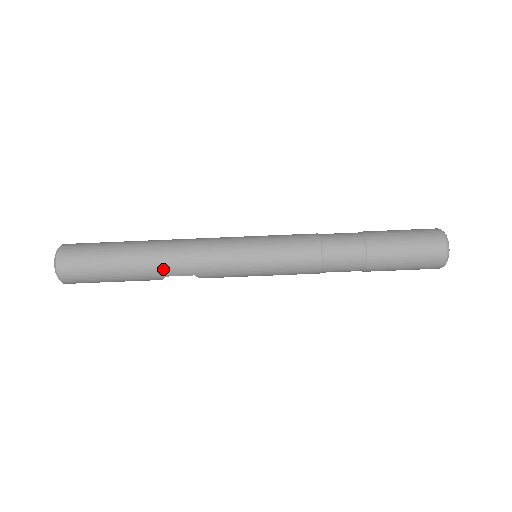
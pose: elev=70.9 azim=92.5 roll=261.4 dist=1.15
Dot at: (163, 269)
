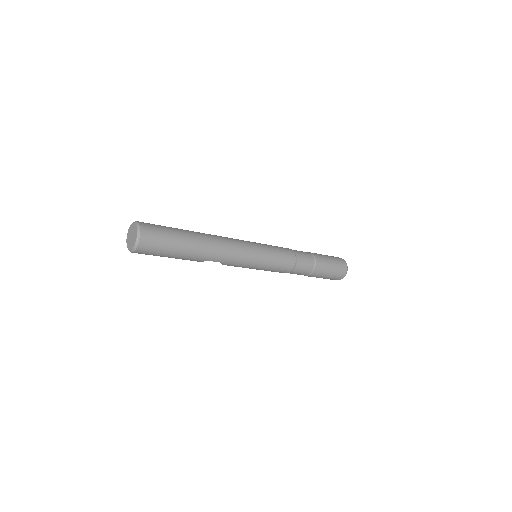
Dot at: (210, 256)
